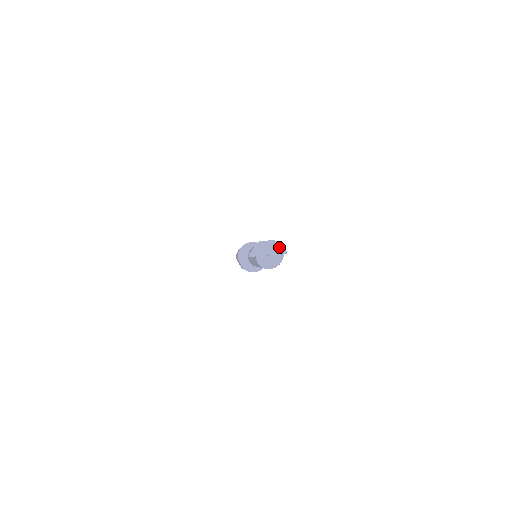
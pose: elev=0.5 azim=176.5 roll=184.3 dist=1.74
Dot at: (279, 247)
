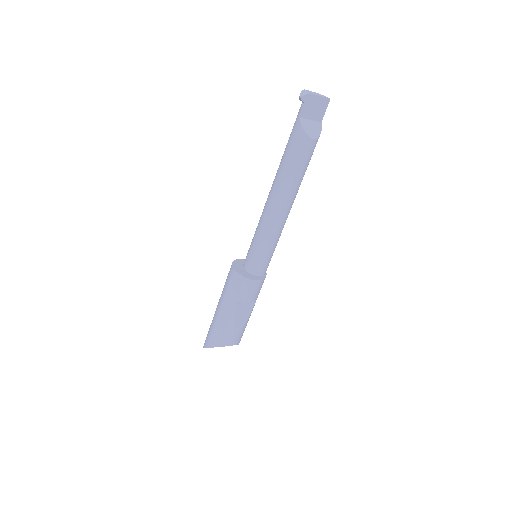
Dot at: (321, 95)
